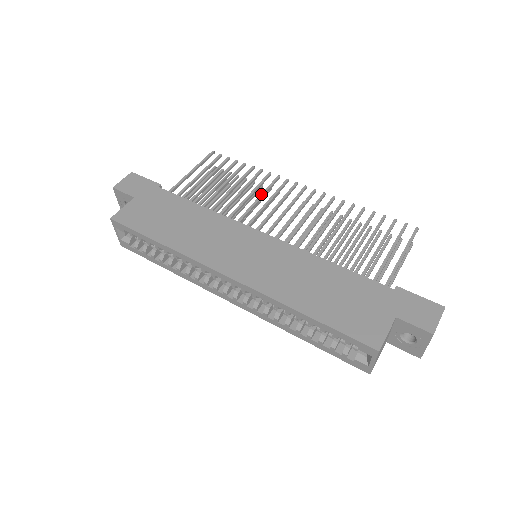
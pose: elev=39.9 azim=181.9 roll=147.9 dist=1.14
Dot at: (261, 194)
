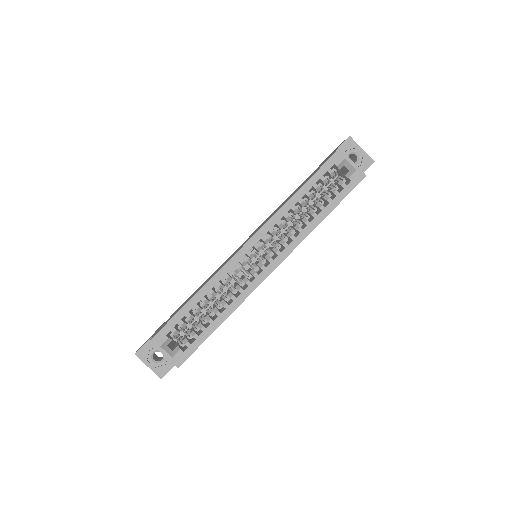
Dot at: occluded
